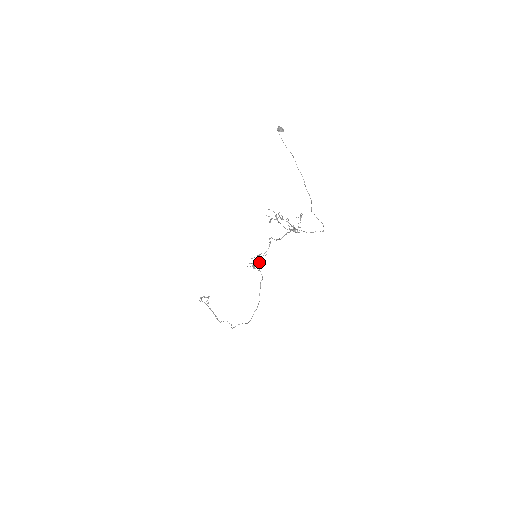
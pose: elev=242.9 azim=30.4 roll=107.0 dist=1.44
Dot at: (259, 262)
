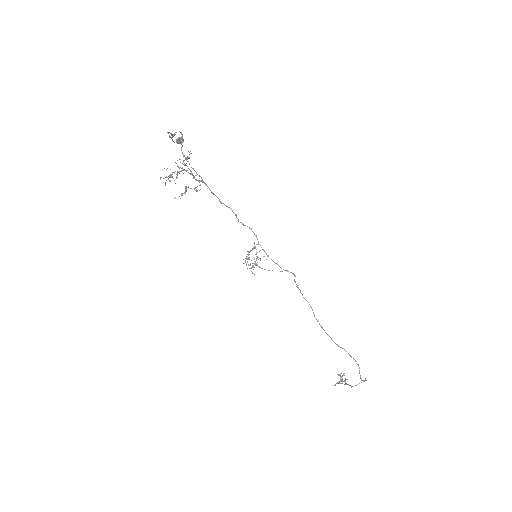
Dot at: (247, 254)
